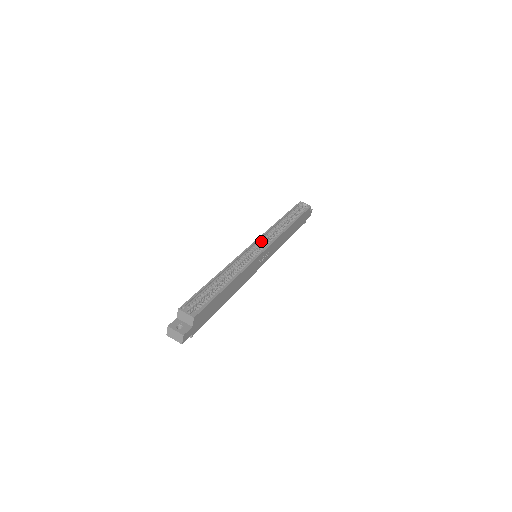
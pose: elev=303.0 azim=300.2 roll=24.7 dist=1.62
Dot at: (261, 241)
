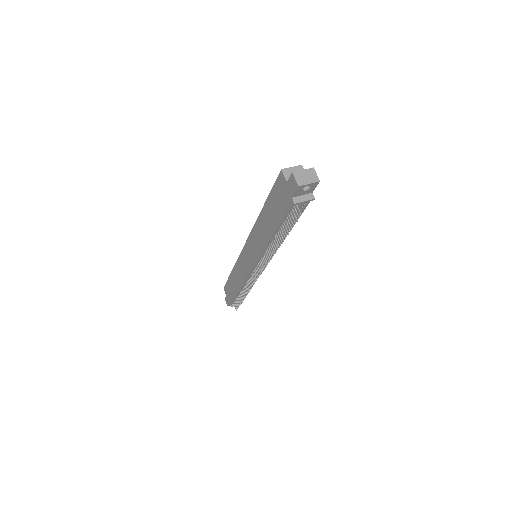
Dot at: occluded
